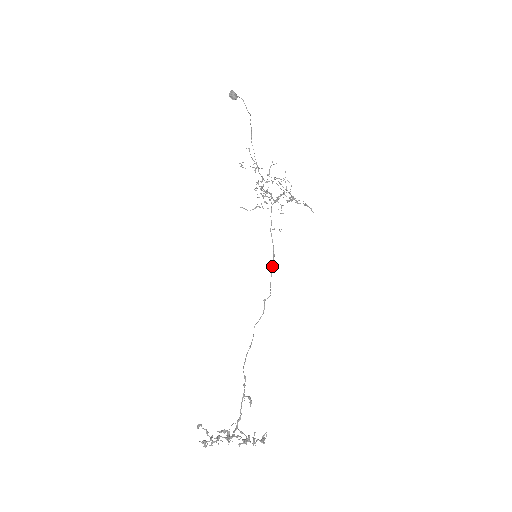
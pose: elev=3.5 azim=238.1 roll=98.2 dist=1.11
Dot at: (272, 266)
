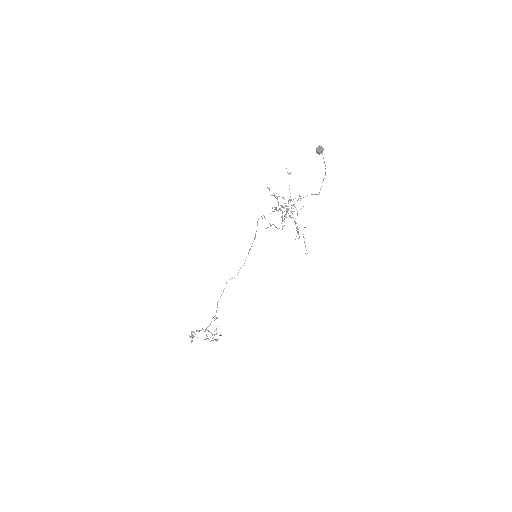
Dot at: occluded
